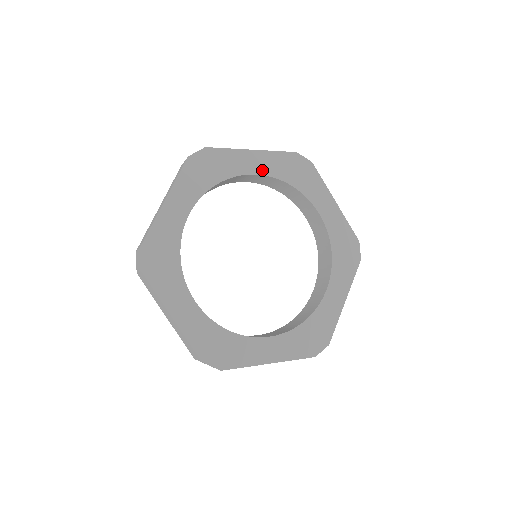
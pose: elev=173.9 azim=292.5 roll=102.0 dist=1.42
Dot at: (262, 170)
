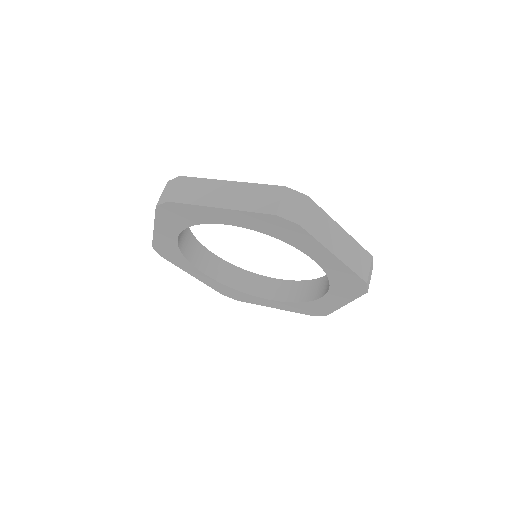
Dot at: (216, 257)
